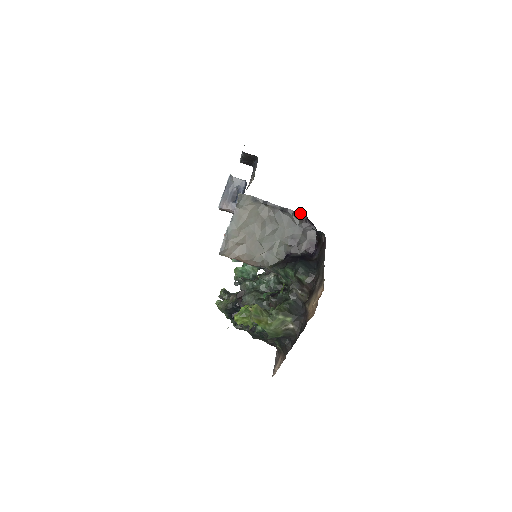
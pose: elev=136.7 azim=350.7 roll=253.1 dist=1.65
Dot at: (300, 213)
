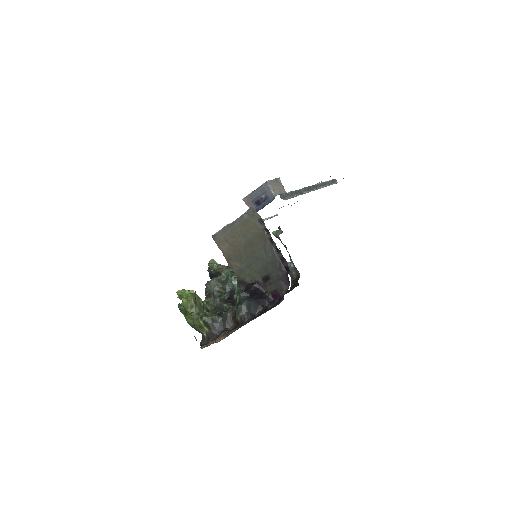
Dot at: (287, 264)
